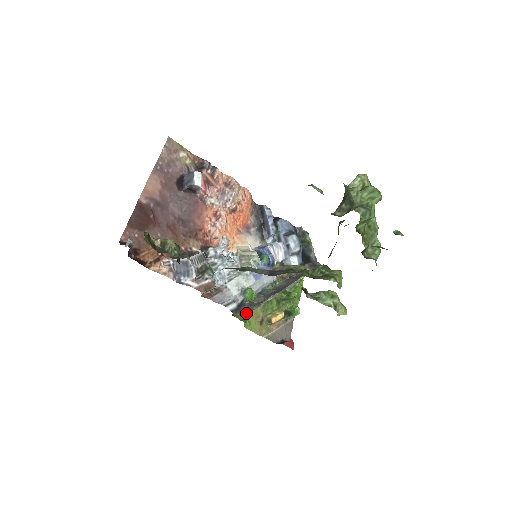
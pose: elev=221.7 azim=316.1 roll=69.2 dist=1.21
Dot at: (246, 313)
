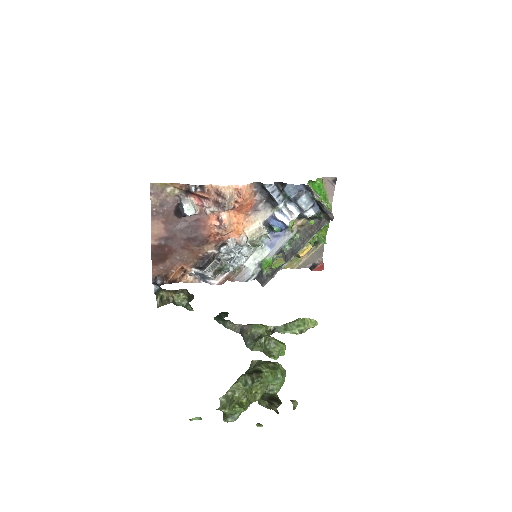
Dot at: (274, 261)
